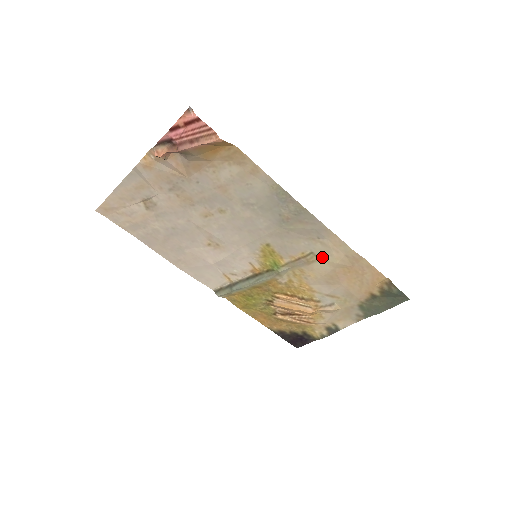
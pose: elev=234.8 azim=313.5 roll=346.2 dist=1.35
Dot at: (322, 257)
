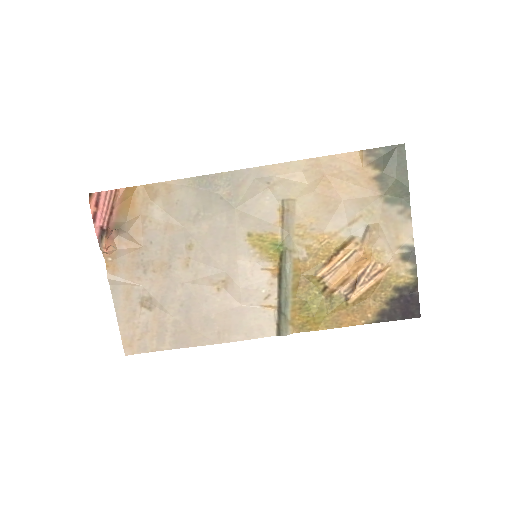
Dot at: (293, 195)
